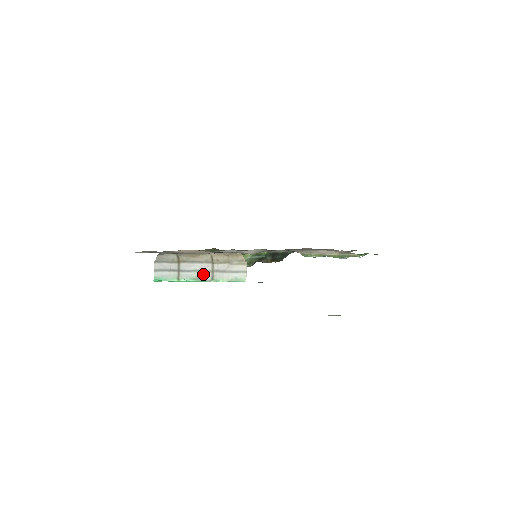
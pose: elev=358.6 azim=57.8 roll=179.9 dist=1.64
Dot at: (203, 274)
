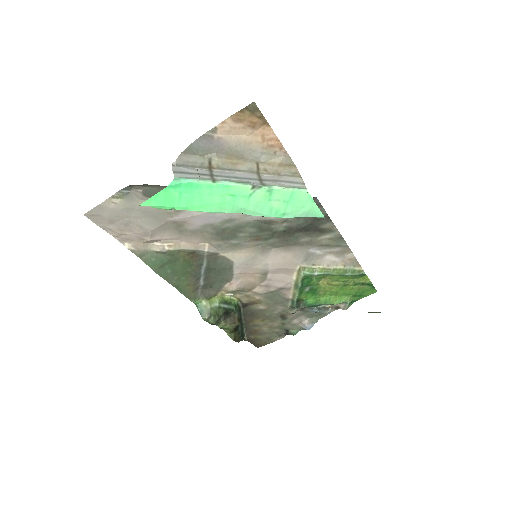
Dot at: (248, 181)
